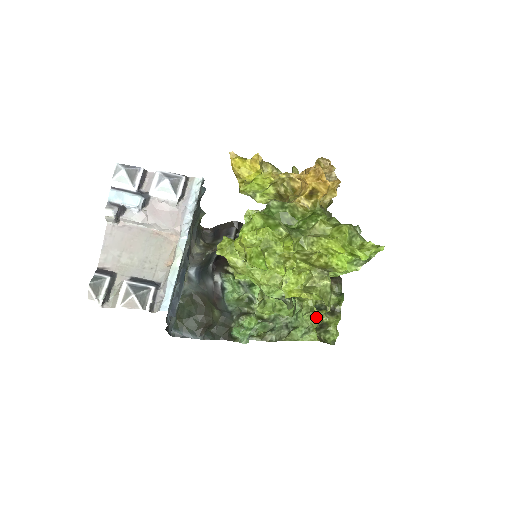
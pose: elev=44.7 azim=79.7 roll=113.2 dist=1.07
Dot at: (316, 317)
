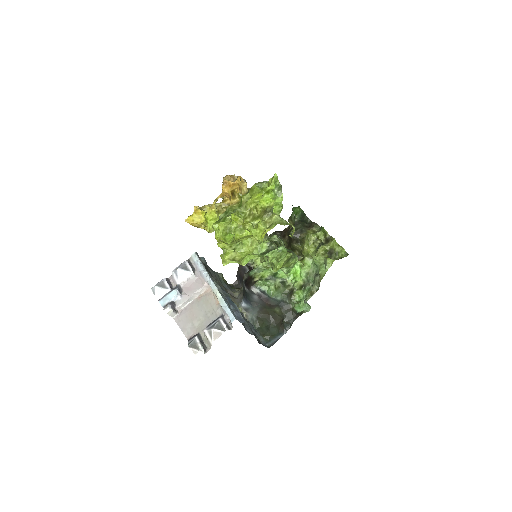
Dot at: (322, 252)
